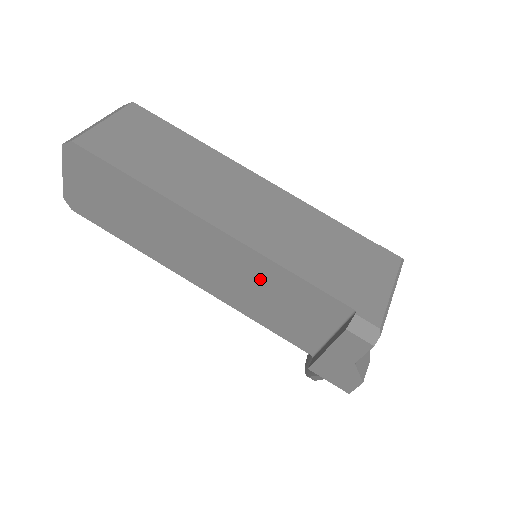
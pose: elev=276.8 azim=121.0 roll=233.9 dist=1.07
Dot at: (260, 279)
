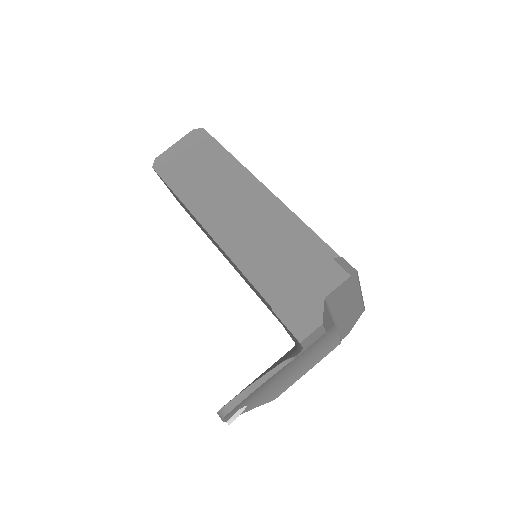
Dot at: (274, 228)
